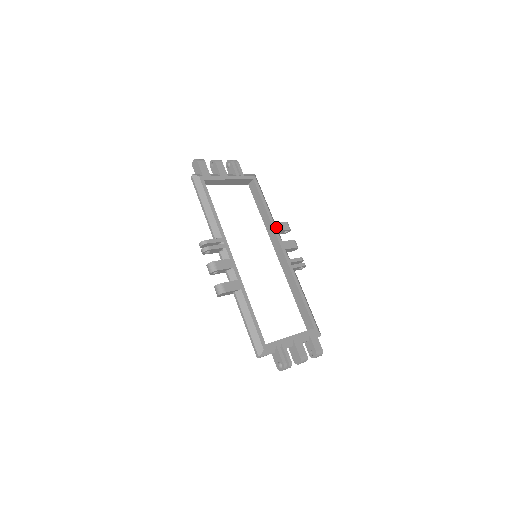
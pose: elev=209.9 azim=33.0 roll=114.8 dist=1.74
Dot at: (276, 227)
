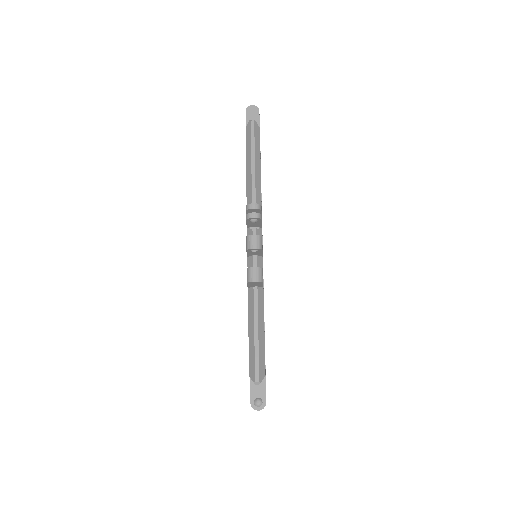
Dot at: (262, 236)
